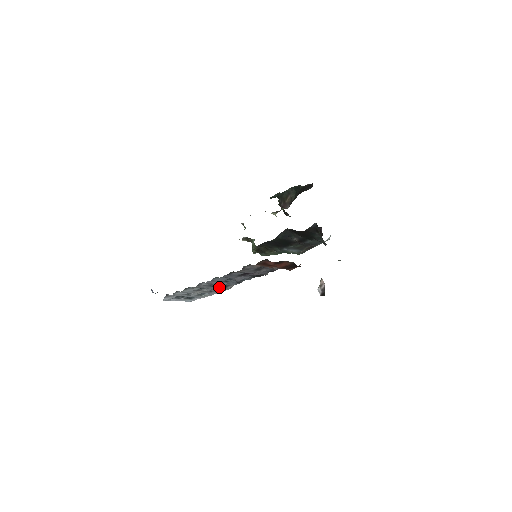
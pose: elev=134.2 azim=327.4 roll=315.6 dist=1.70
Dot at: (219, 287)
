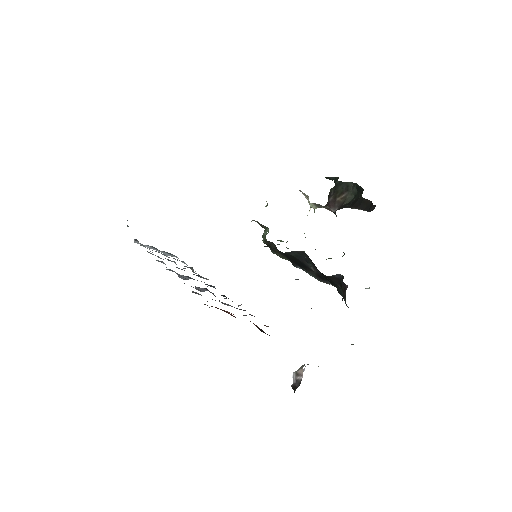
Dot at: occluded
